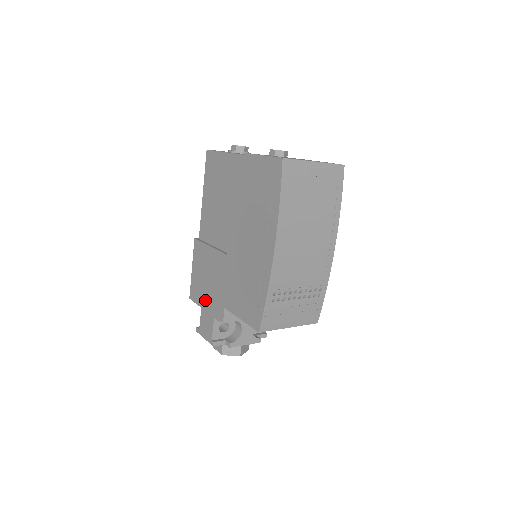
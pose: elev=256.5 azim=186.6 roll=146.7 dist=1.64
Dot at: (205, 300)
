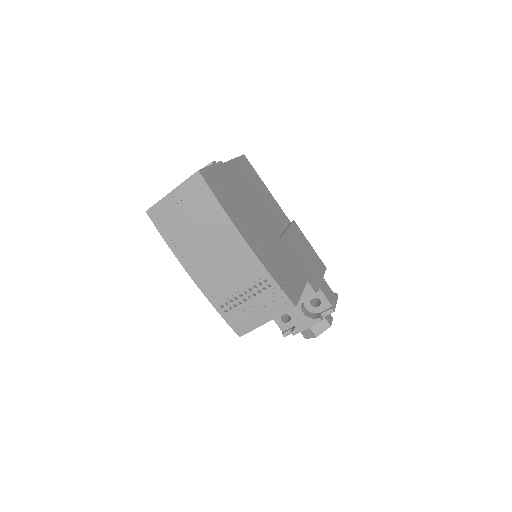
Dot at: occluded
